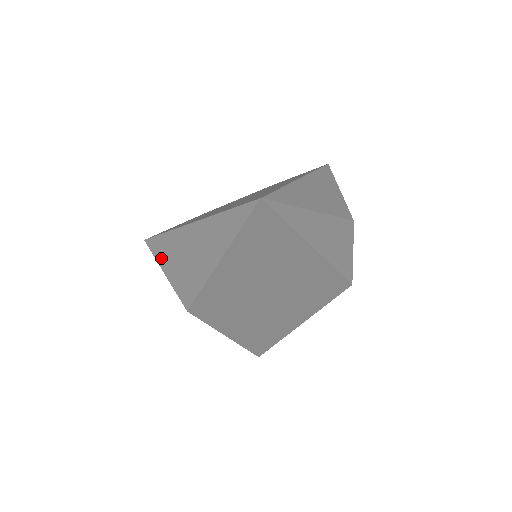
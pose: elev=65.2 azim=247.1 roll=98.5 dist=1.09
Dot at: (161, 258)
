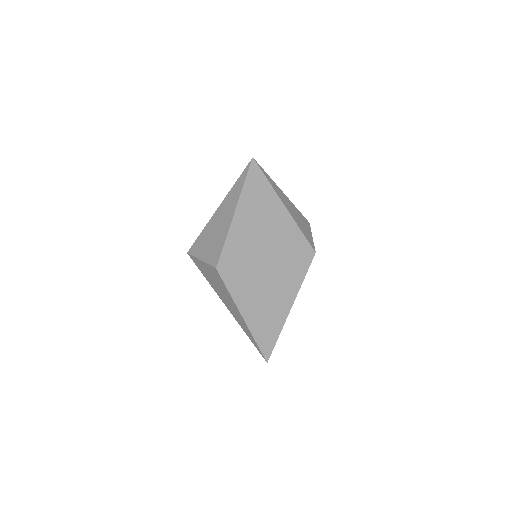
Dot at: (199, 251)
